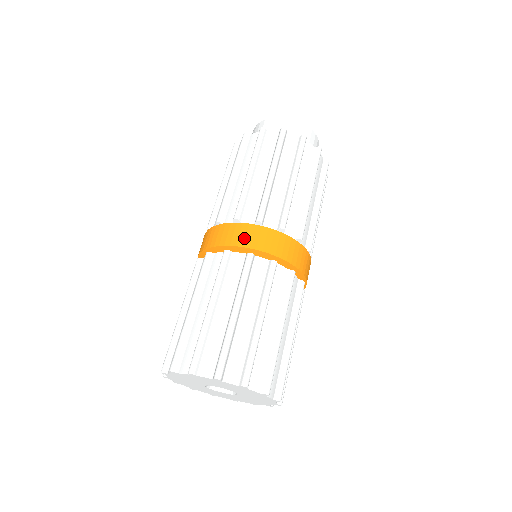
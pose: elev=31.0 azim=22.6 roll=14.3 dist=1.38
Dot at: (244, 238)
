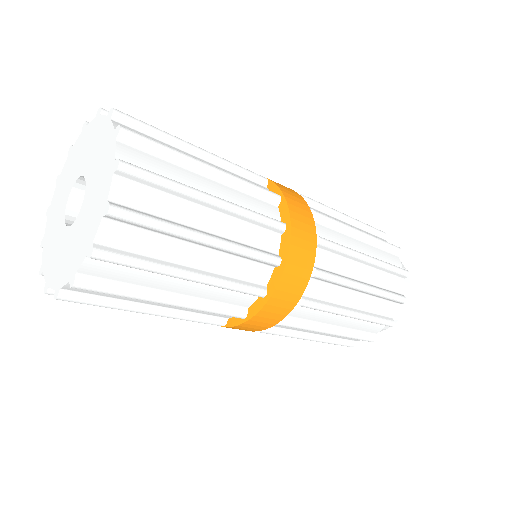
Dot at: (290, 194)
